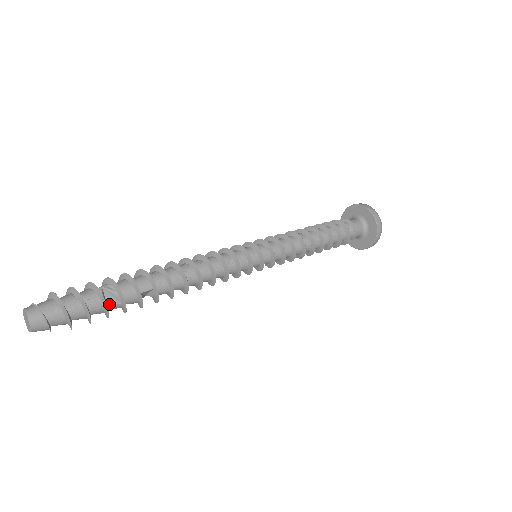
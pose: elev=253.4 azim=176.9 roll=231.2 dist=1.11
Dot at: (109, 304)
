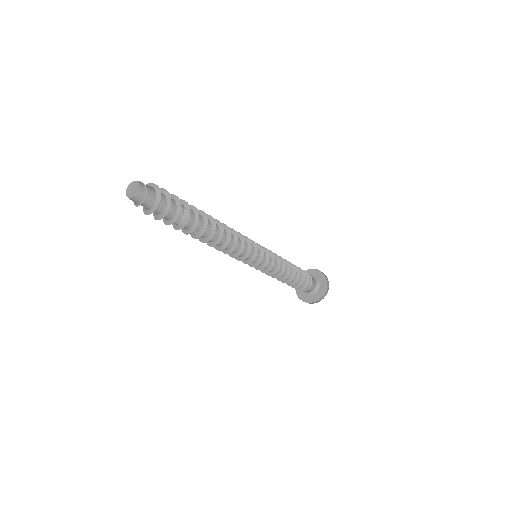
Dot at: occluded
